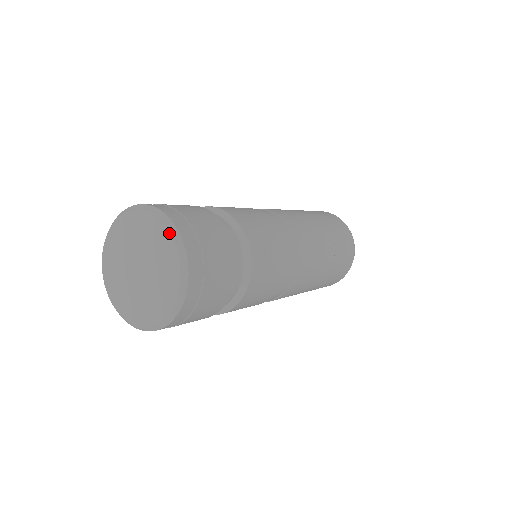
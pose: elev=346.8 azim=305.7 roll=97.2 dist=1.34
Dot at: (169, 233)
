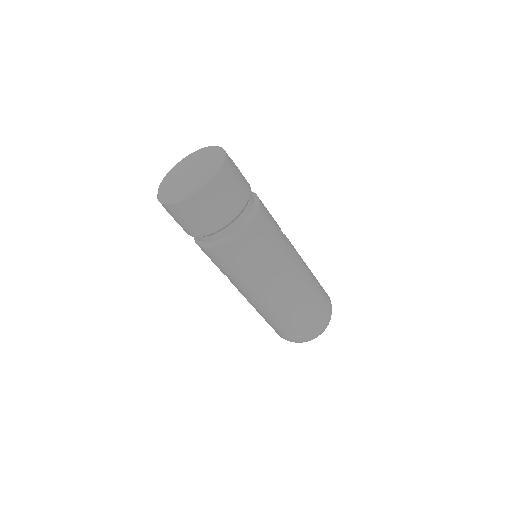
Dot at: (220, 151)
